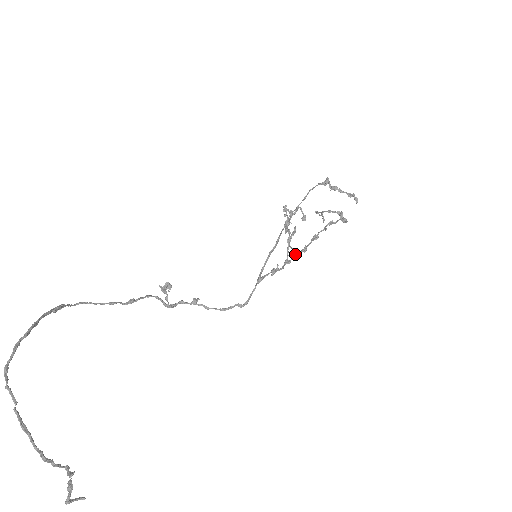
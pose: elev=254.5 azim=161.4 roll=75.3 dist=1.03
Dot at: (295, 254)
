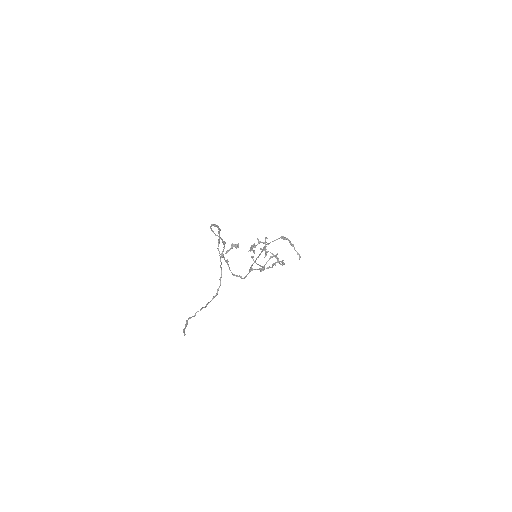
Dot at: (269, 267)
